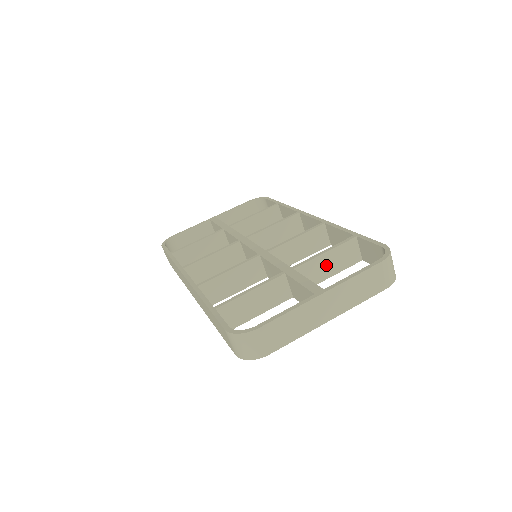
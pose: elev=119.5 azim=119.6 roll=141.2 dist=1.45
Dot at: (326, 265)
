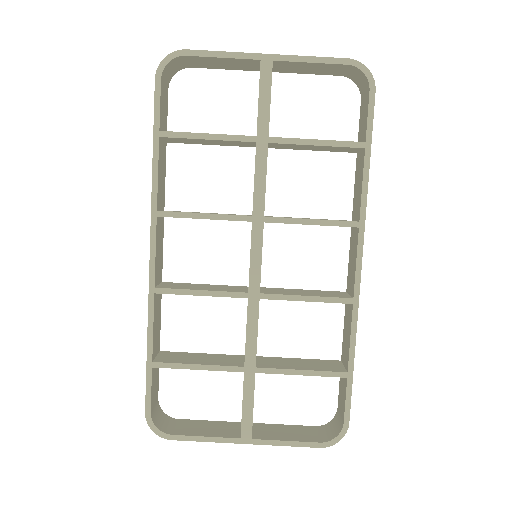
Dot at: occluded
